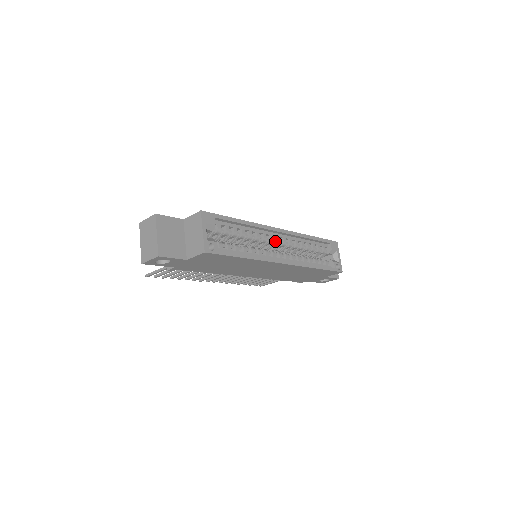
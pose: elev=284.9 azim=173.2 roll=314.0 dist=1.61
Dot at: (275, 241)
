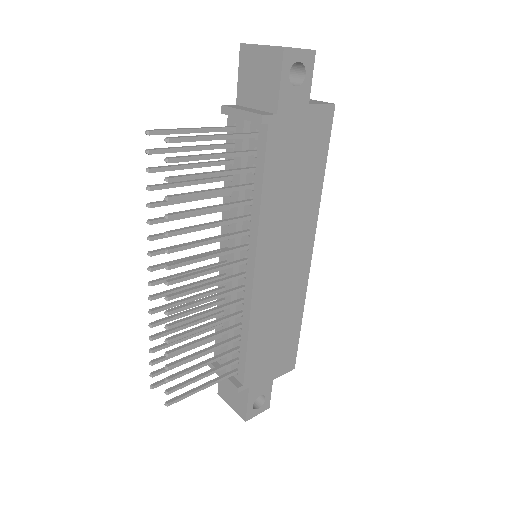
Dot at: occluded
